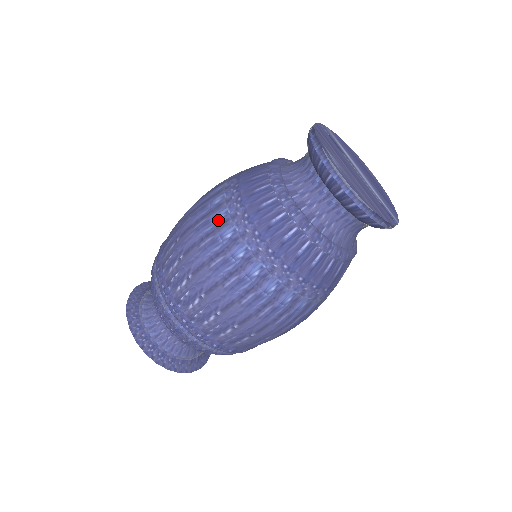
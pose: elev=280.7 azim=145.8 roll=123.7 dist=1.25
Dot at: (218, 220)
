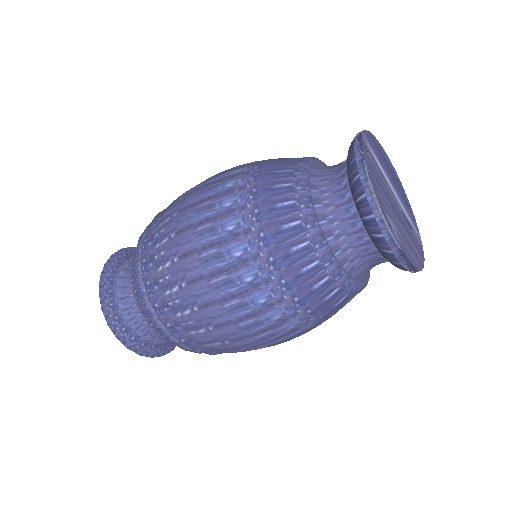
Dot at: (246, 282)
